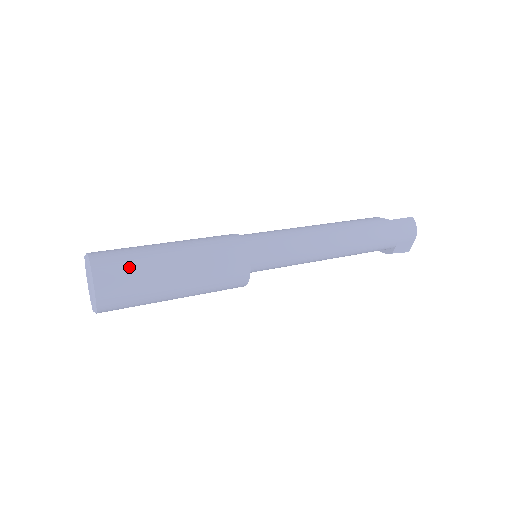
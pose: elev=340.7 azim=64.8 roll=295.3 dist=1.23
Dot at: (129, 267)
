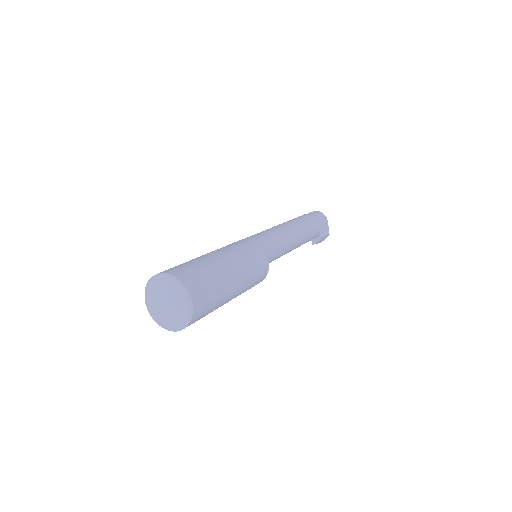
Dot at: (194, 267)
